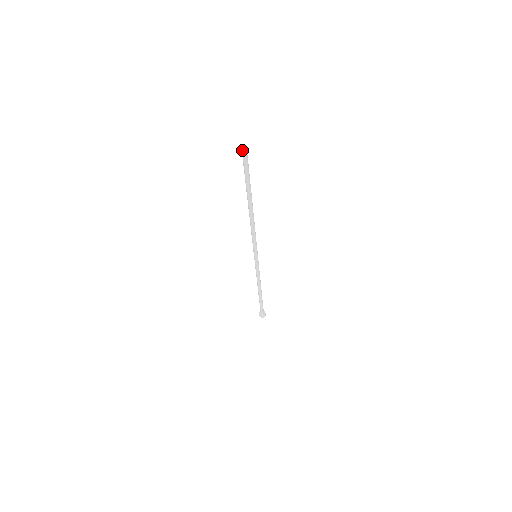
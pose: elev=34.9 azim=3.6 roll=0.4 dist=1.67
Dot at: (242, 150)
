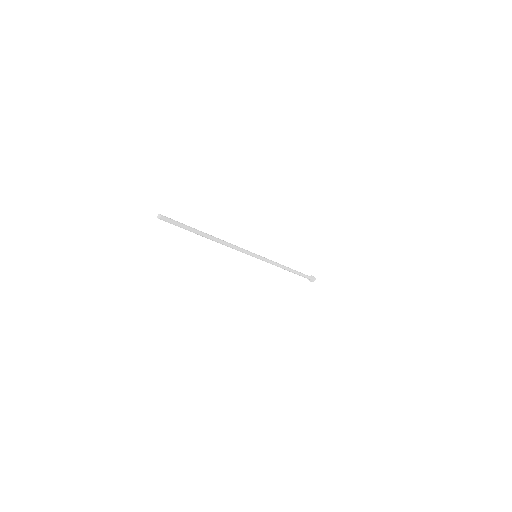
Dot at: (158, 215)
